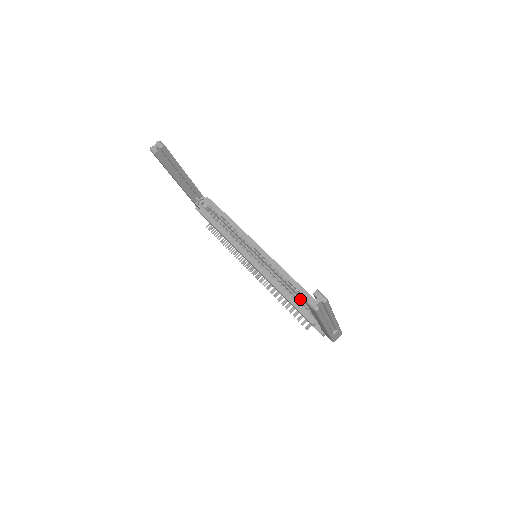
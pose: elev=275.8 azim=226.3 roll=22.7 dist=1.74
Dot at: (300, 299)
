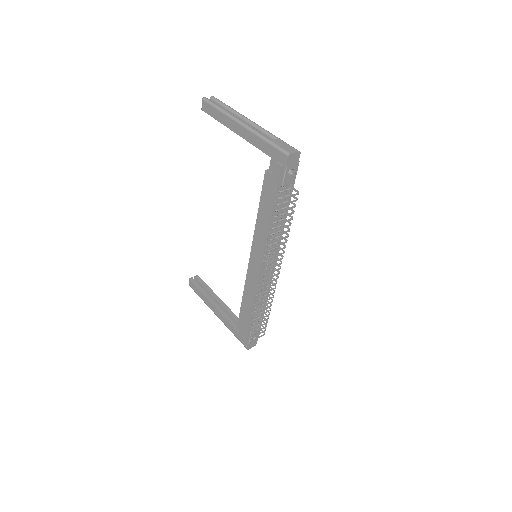
Dot at: occluded
